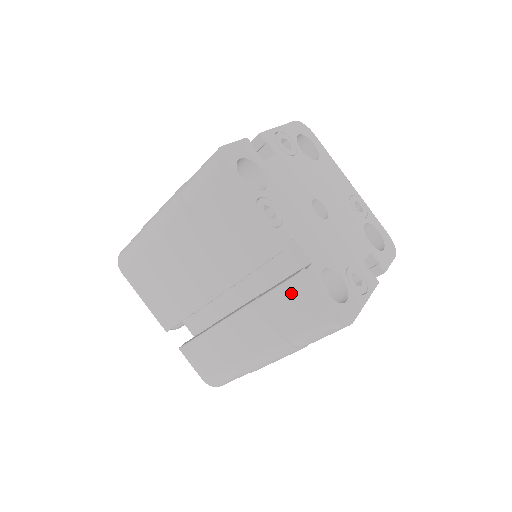
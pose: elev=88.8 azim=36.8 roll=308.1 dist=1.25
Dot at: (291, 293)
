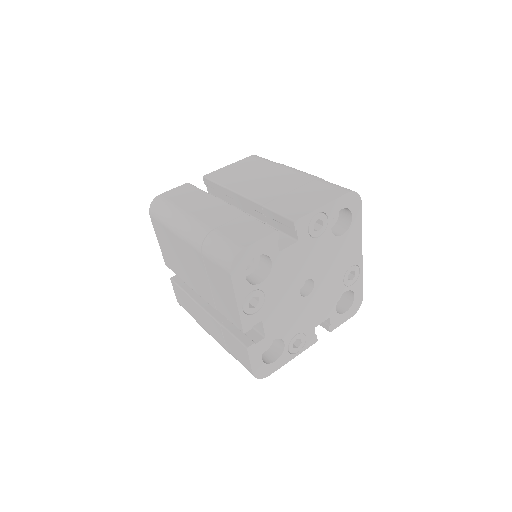
Dot at: (239, 347)
